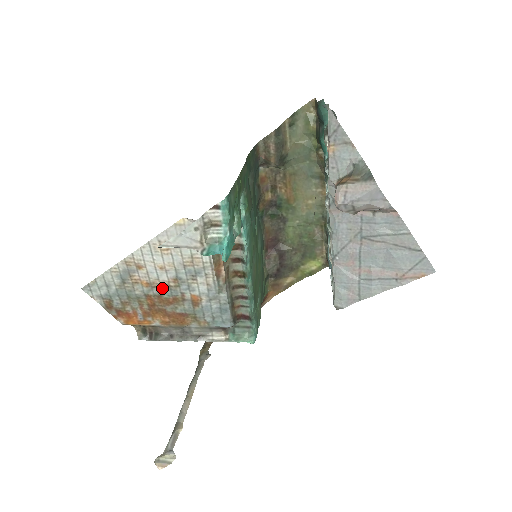
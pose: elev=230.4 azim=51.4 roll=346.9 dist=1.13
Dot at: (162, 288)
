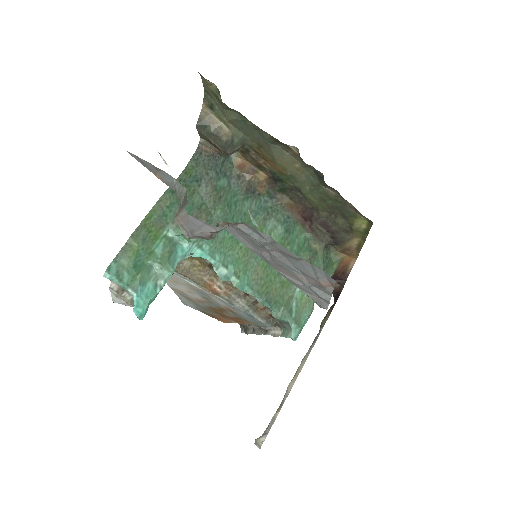
Dot at: (207, 303)
